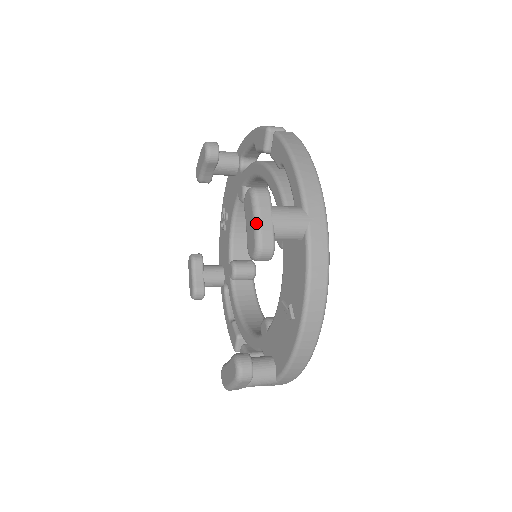
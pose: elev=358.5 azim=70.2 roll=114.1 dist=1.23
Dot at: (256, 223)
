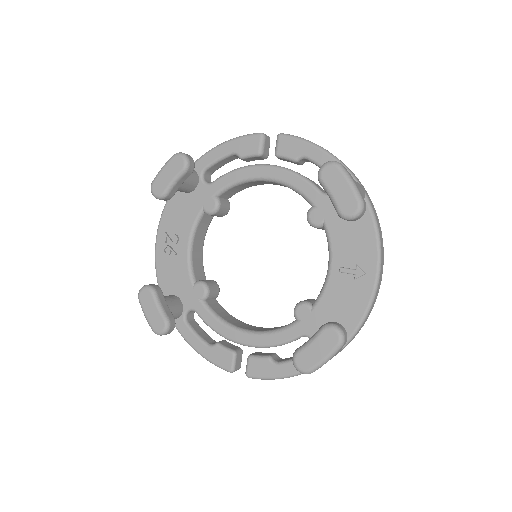
Dot at: (353, 185)
